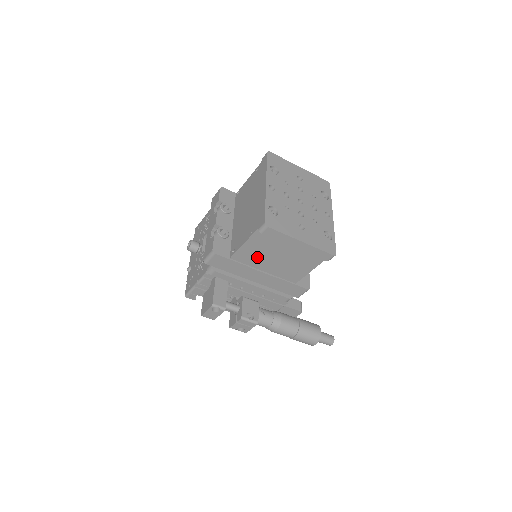
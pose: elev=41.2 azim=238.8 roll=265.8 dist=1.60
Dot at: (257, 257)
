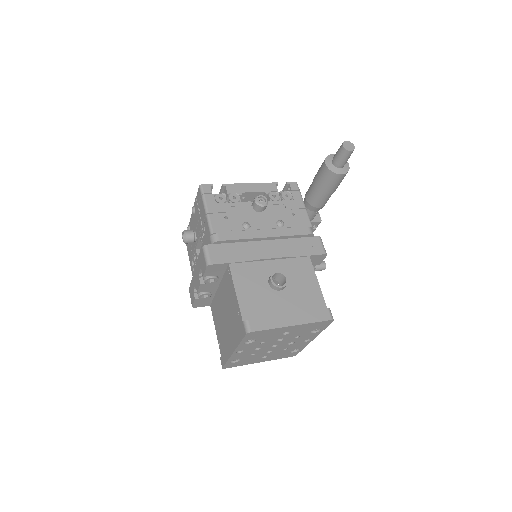
Dot at: occluded
